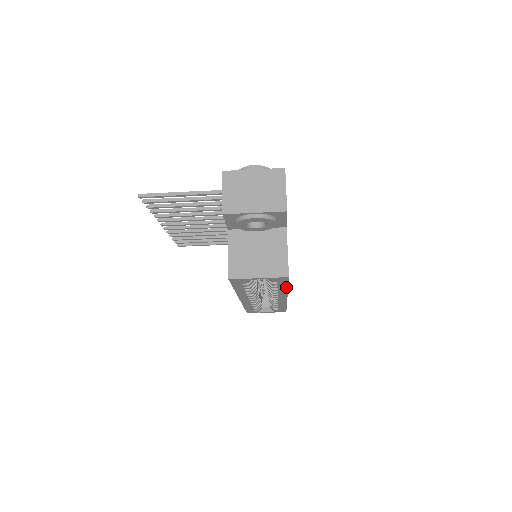
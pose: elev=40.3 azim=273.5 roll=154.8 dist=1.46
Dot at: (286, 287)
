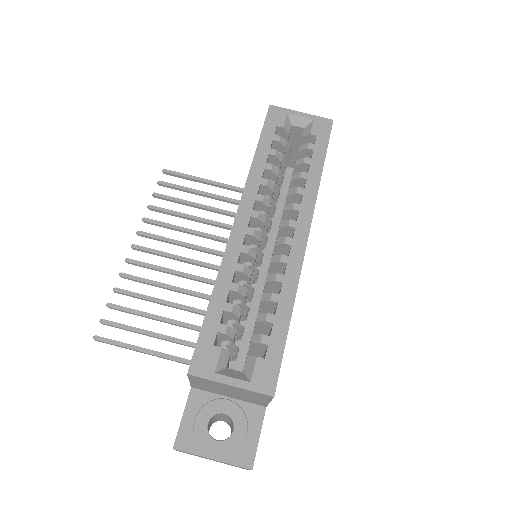
Dot at: (321, 165)
